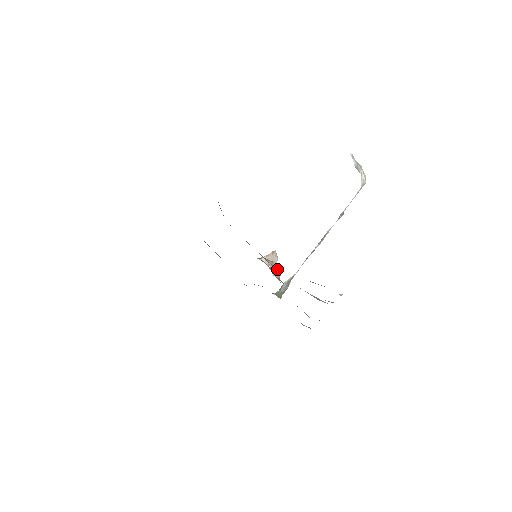
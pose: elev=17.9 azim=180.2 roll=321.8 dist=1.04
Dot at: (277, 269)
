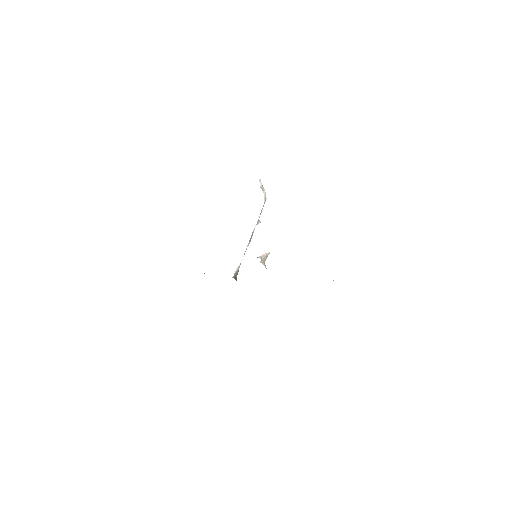
Dot at: occluded
